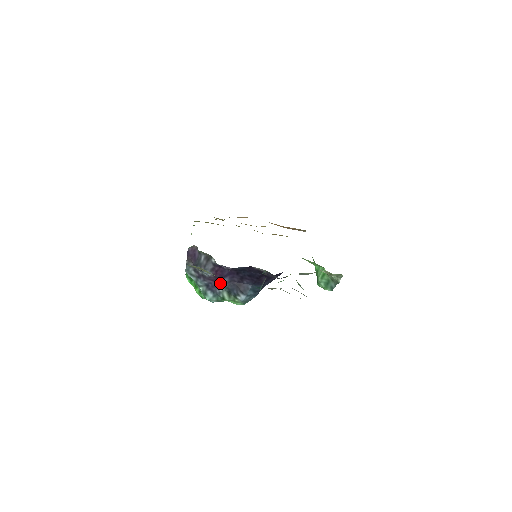
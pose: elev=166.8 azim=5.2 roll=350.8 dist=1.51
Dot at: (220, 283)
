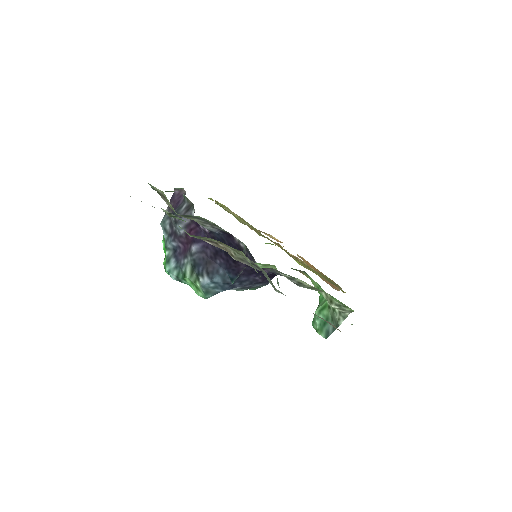
Dot at: (189, 250)
